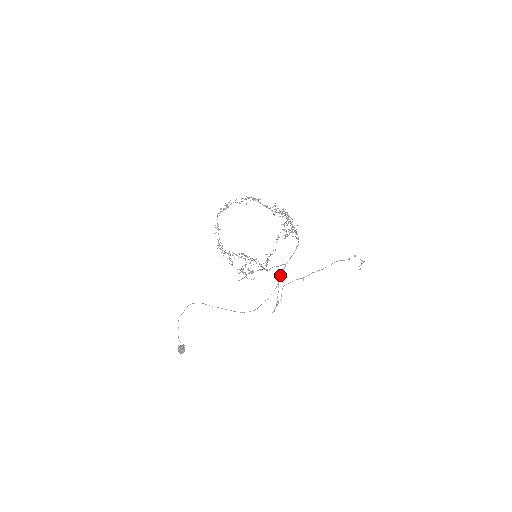
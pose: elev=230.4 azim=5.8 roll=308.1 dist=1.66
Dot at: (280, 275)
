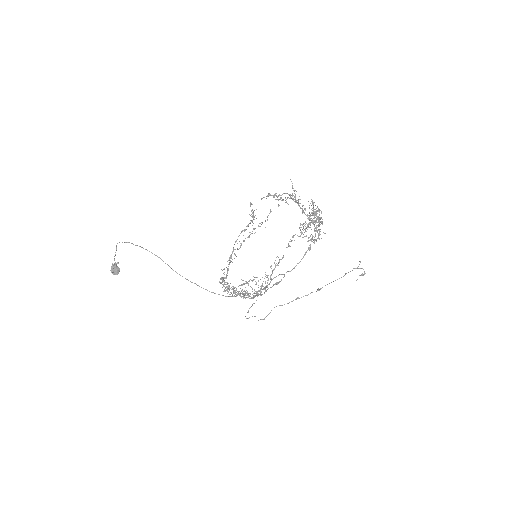
Dot at: occluded
